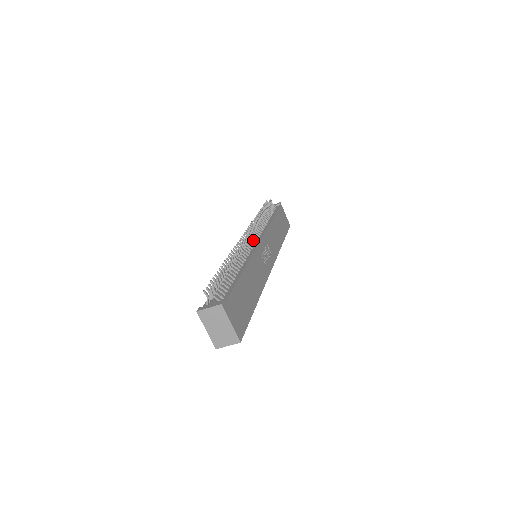
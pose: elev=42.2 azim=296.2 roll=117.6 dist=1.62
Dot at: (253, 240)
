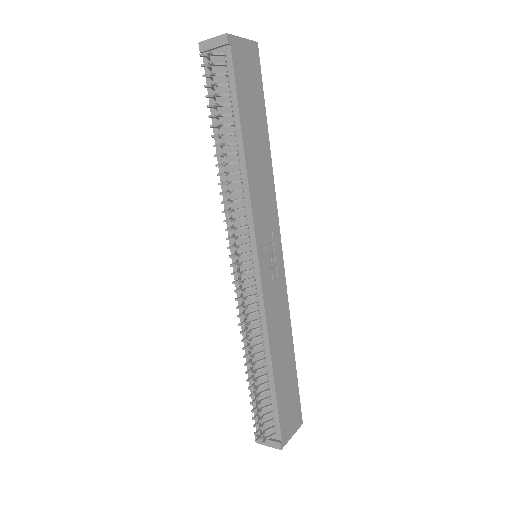
Dot at: (248, 263)
